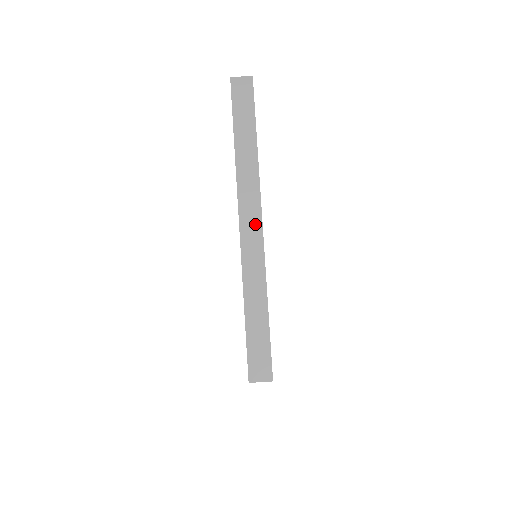
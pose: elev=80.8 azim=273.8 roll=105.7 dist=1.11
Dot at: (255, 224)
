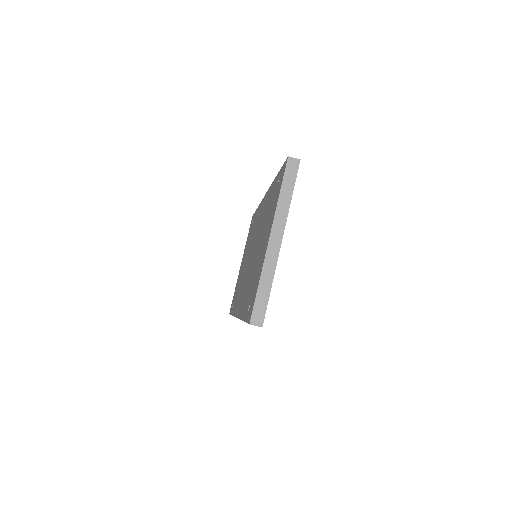
Dot at: (278, 241)
